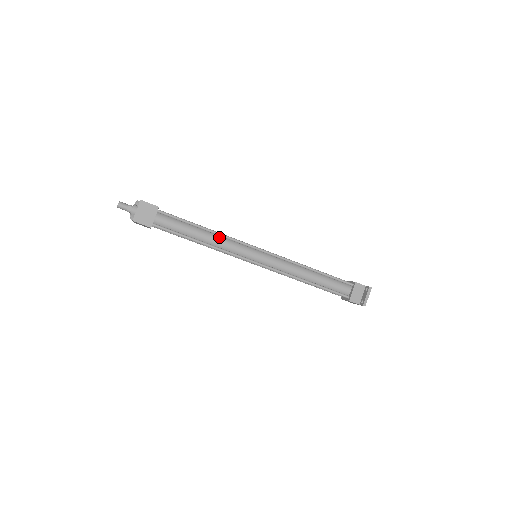
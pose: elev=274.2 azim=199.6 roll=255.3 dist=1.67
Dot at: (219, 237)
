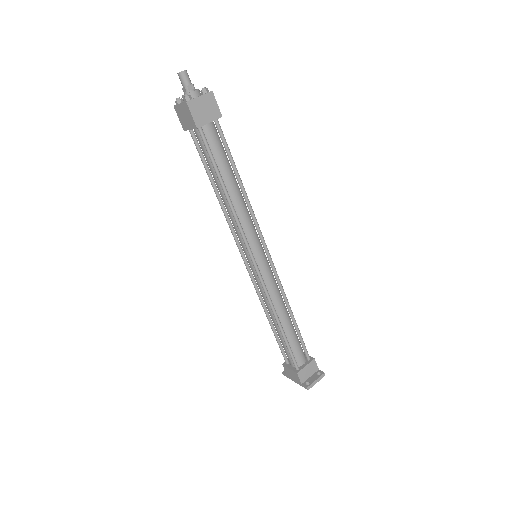
Dot at: (245, 205)
